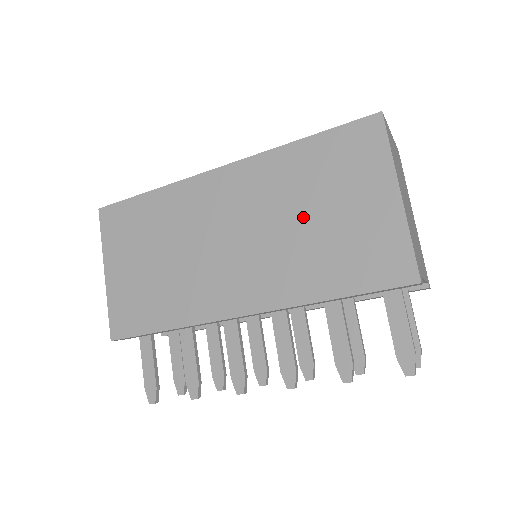
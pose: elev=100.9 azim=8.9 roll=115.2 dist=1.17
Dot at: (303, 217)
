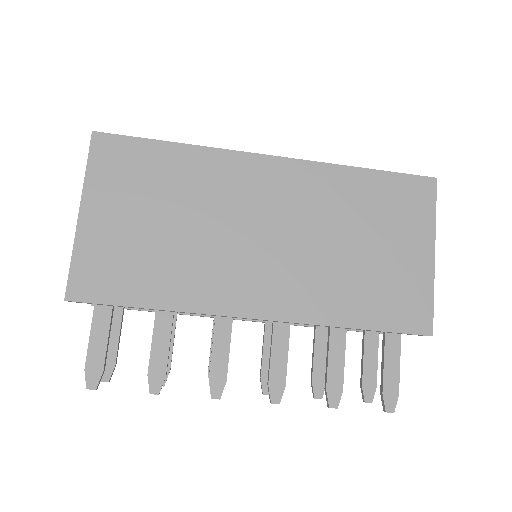
Dot at: (346, 241)
